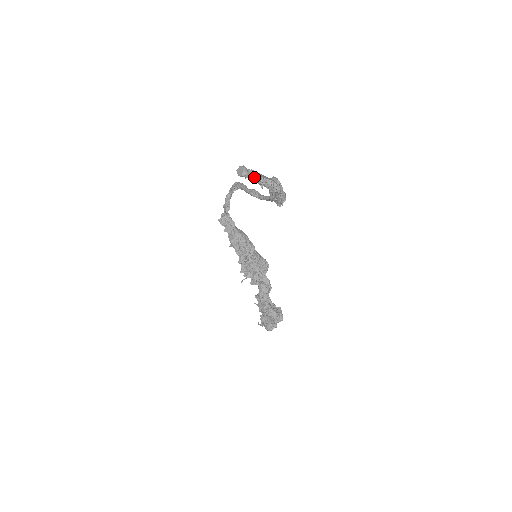
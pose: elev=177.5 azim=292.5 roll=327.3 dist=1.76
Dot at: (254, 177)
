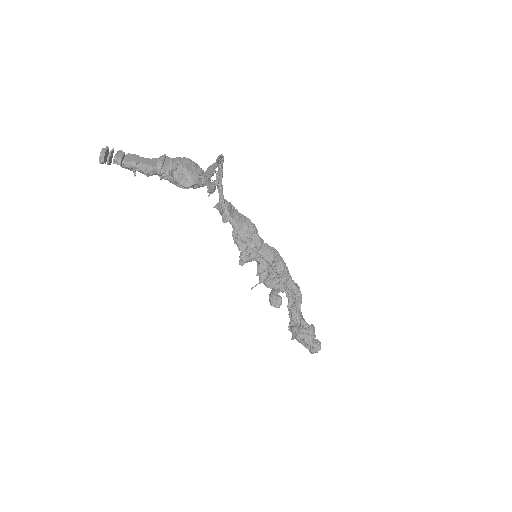
Dot at: (114, 162)
